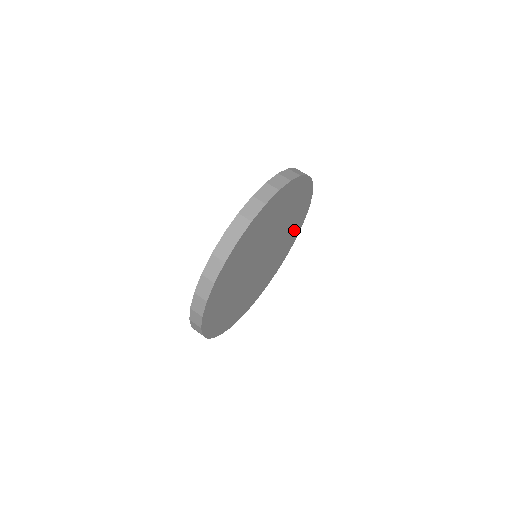
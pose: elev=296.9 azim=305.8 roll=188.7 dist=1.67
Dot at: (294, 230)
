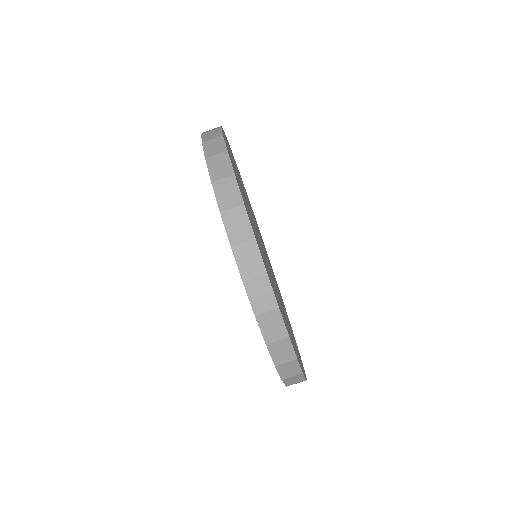
Dot at: occluded
